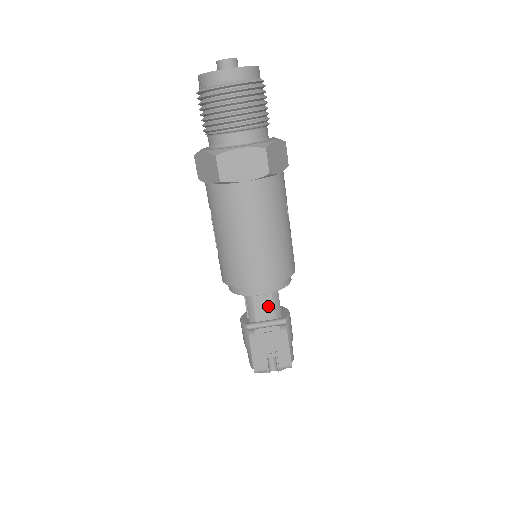
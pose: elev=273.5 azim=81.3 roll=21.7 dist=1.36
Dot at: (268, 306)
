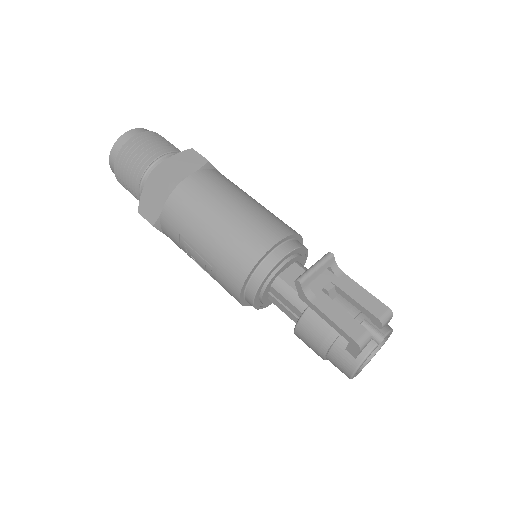
Dot at: occluded
